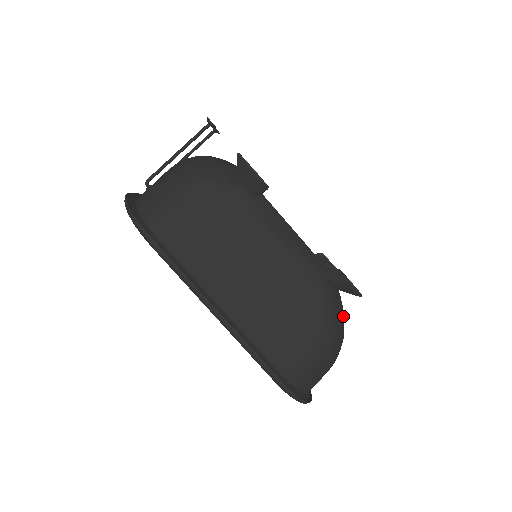
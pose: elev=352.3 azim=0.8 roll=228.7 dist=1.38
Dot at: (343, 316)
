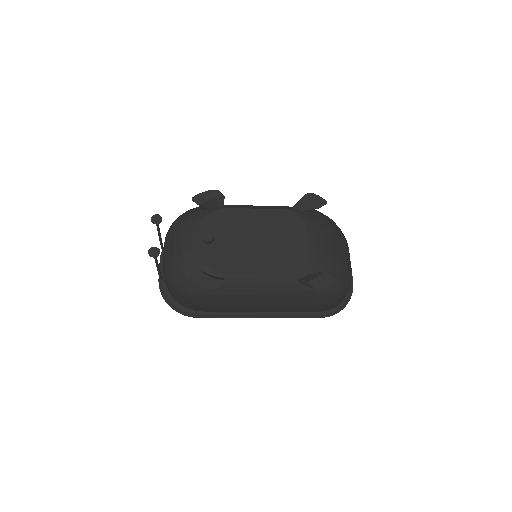
Dot at: (335, 272)
